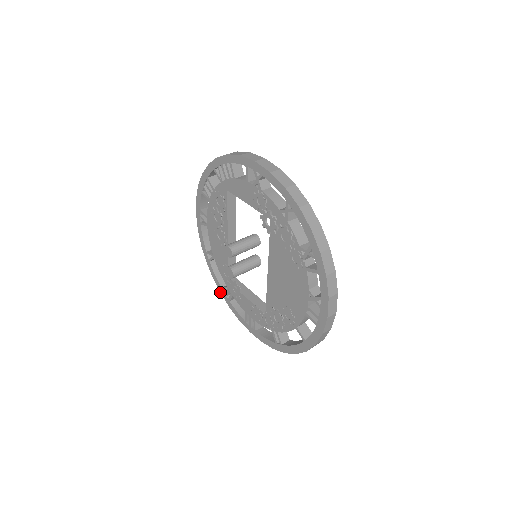
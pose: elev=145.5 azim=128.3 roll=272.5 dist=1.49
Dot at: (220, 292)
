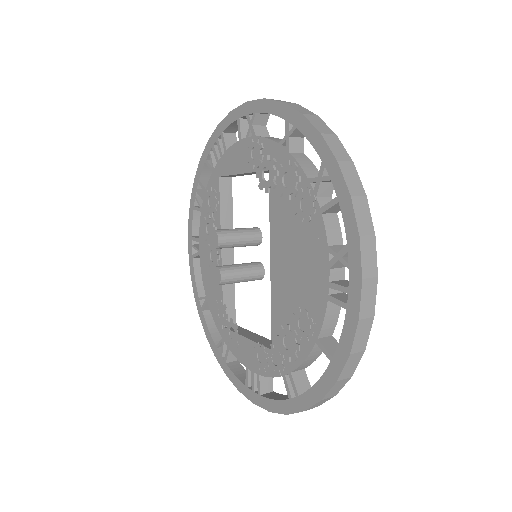
Dot at: (214, 355)
